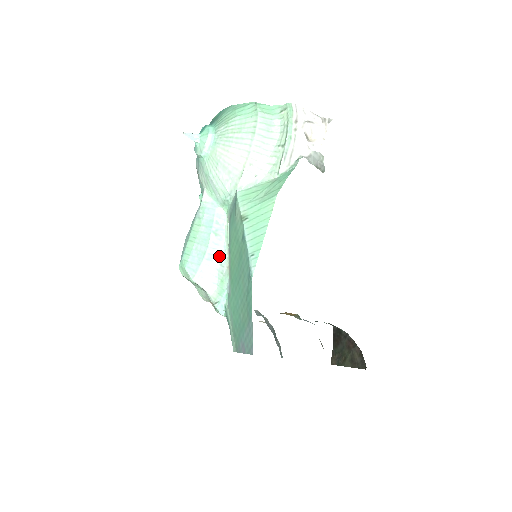
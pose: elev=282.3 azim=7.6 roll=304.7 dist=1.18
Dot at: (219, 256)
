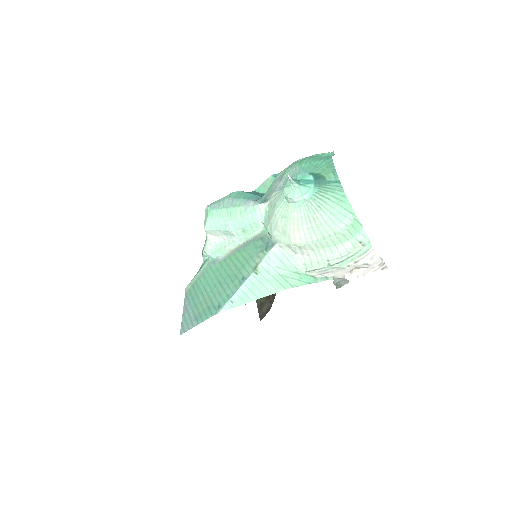
Dot at: (233, 239)
